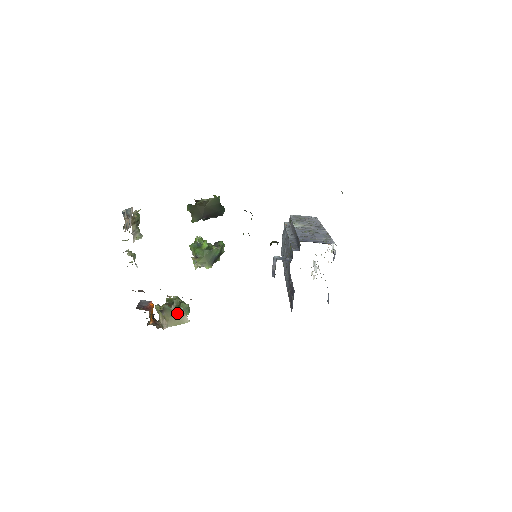
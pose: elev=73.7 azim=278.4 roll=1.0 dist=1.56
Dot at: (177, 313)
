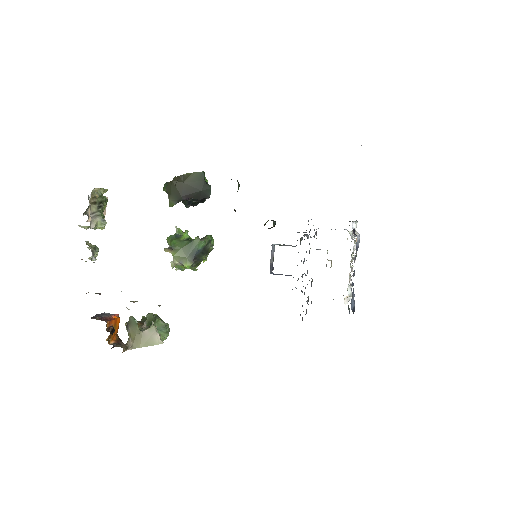
Dot at: (147, 330)
